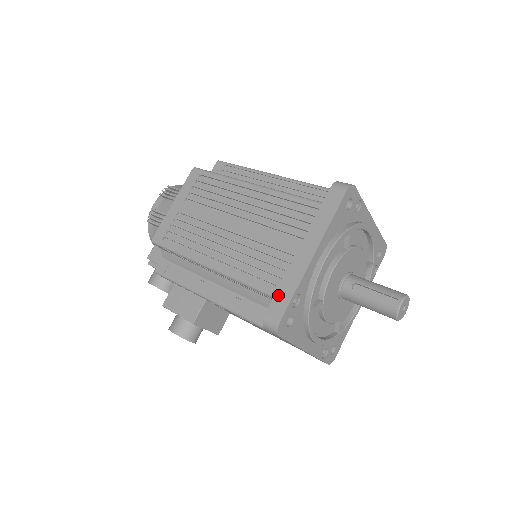
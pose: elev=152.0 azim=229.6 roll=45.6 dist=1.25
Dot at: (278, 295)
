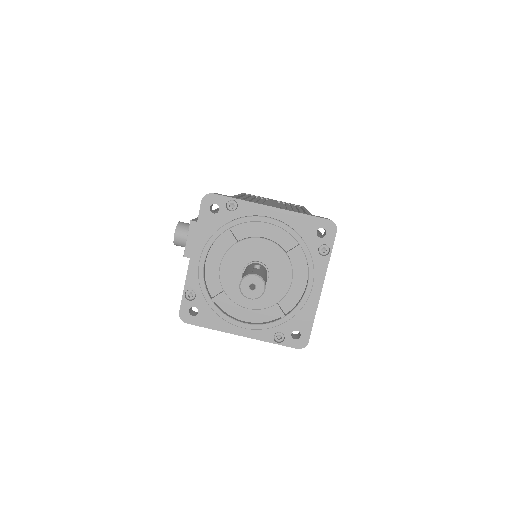
Dot at: occluded
